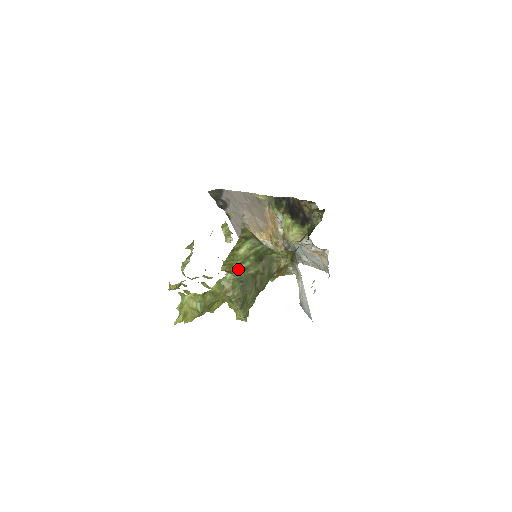
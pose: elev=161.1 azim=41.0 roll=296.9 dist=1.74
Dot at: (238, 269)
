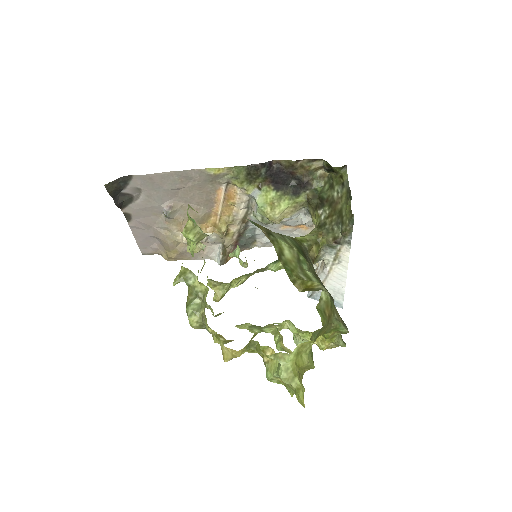
Dot at: (313, 280)
